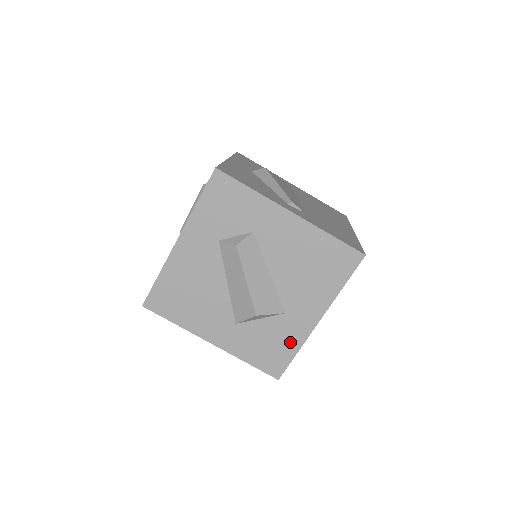
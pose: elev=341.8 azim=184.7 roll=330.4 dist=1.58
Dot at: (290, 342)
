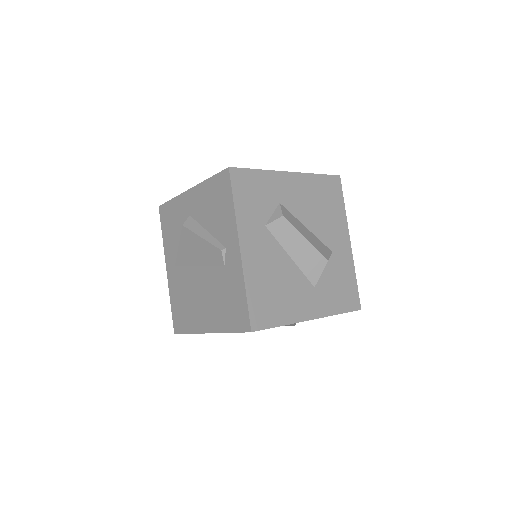
Dot at: (348, 273)
